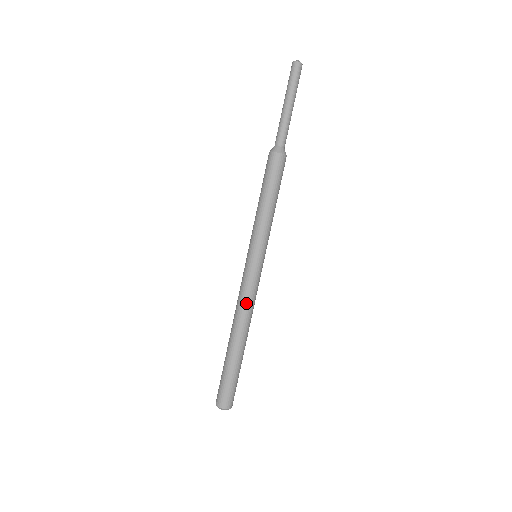
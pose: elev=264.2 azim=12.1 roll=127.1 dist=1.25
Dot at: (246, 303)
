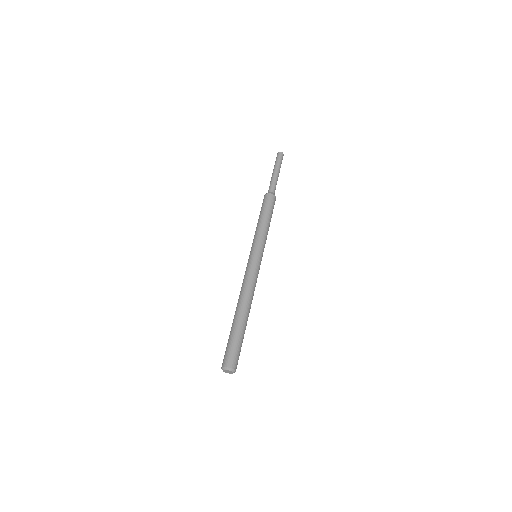
Dot at: (247, 283)
